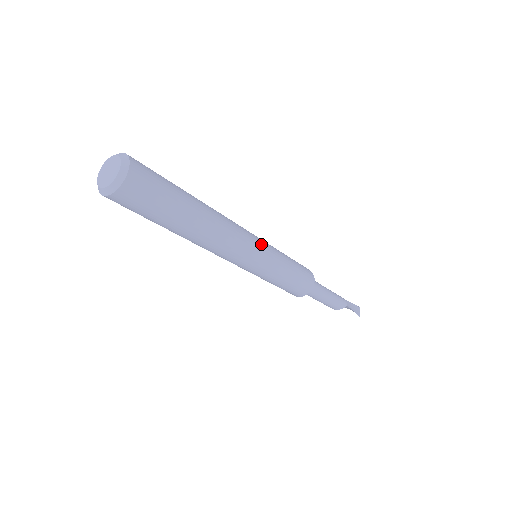
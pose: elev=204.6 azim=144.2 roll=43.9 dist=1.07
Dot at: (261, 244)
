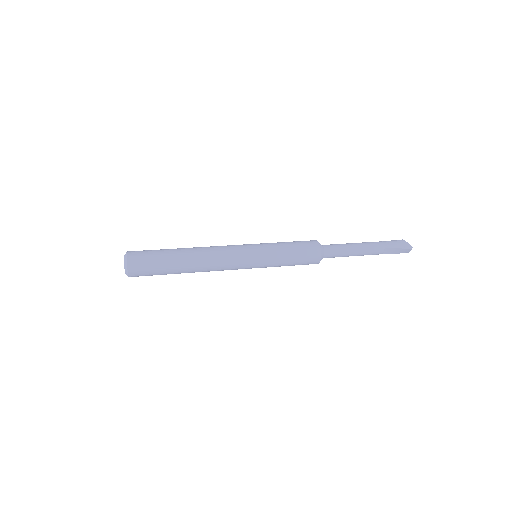
Dot at: (247, 267)
